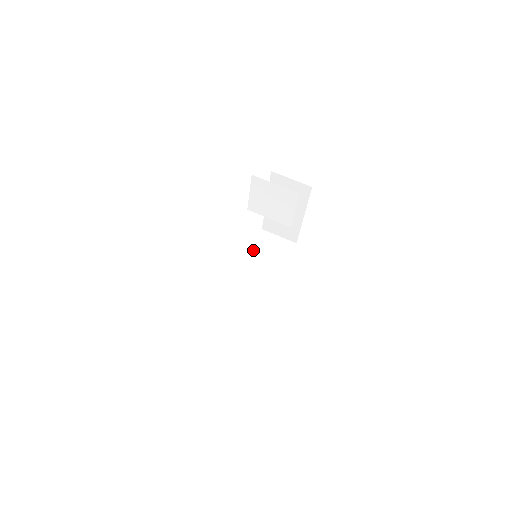
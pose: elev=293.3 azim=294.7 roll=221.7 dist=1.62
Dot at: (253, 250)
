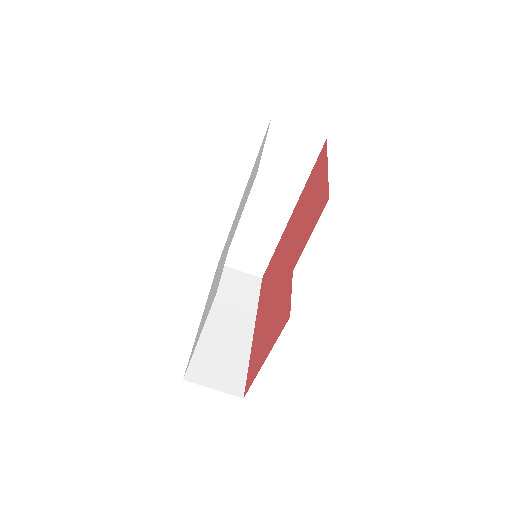
Dot at: (261, 157)
